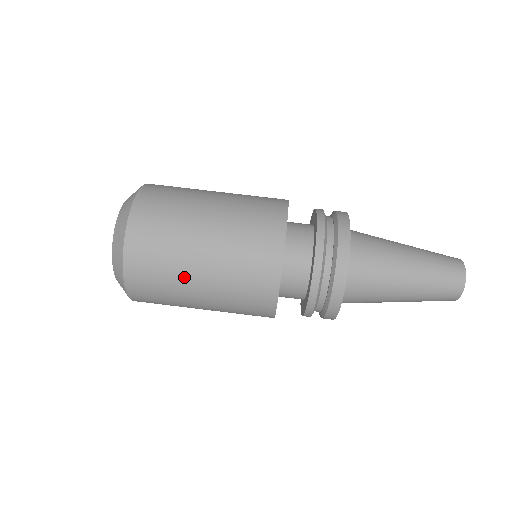
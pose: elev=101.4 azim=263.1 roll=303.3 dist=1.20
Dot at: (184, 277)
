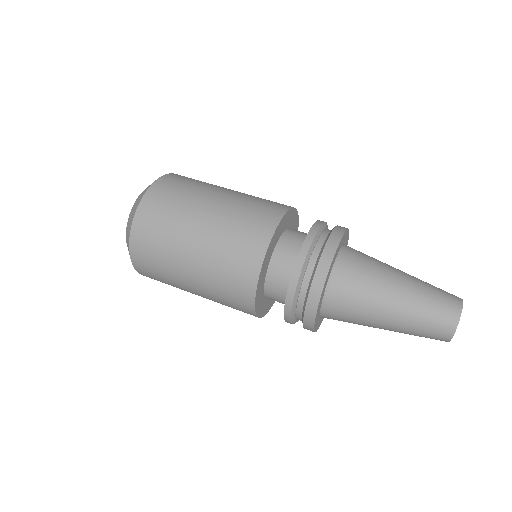
Dot at: (176, 269)
